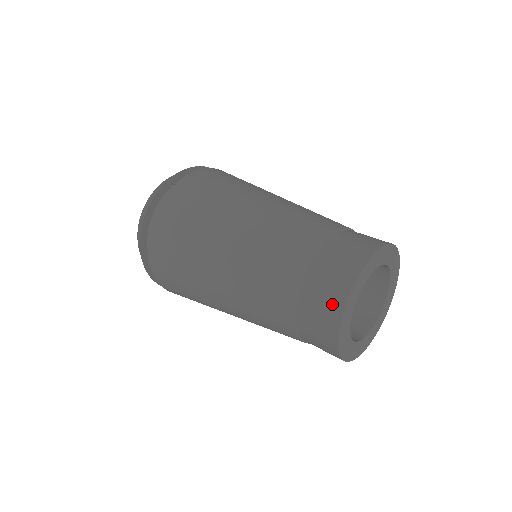
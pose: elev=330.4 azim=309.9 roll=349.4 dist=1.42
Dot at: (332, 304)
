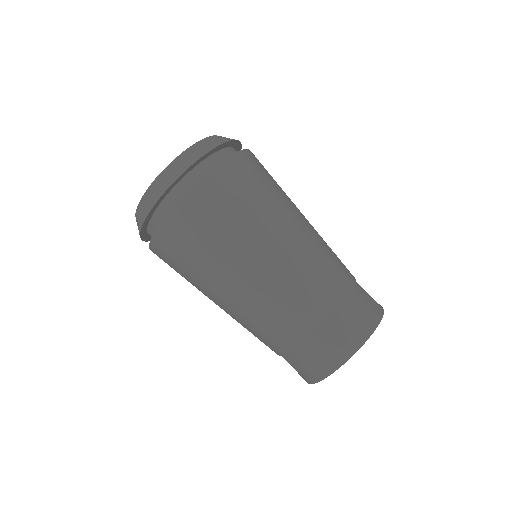
Dot at: (316, 371)
